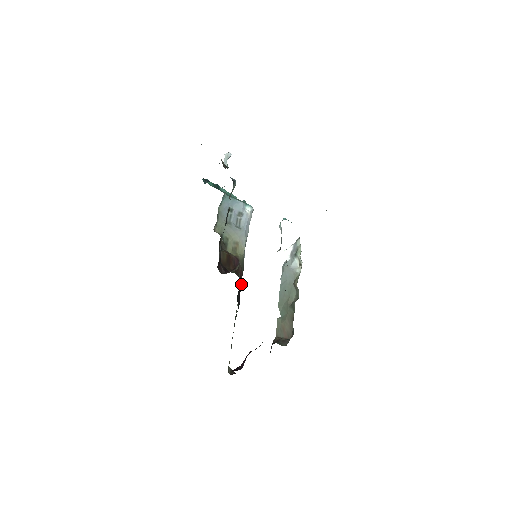
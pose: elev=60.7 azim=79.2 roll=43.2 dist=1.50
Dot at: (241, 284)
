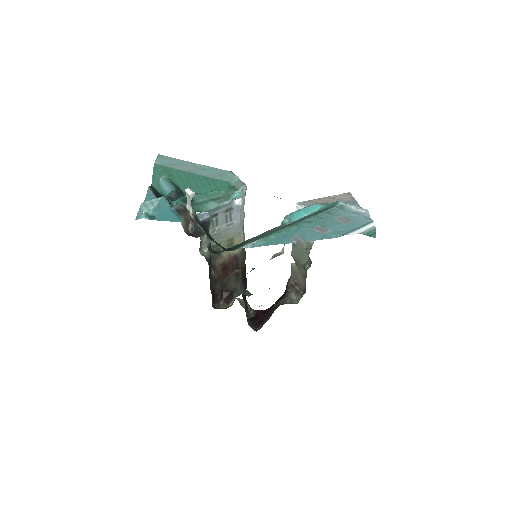
Dot at: (245, 267)
